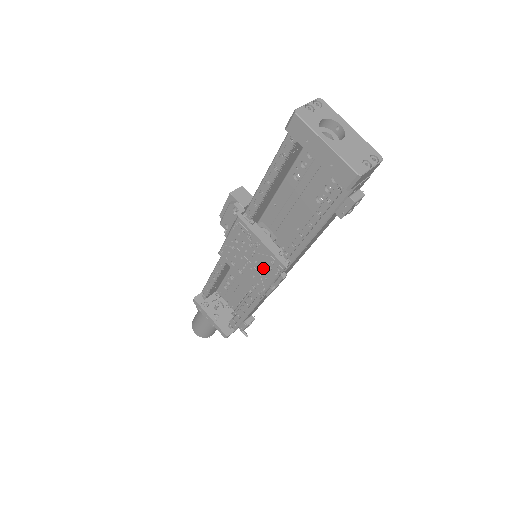
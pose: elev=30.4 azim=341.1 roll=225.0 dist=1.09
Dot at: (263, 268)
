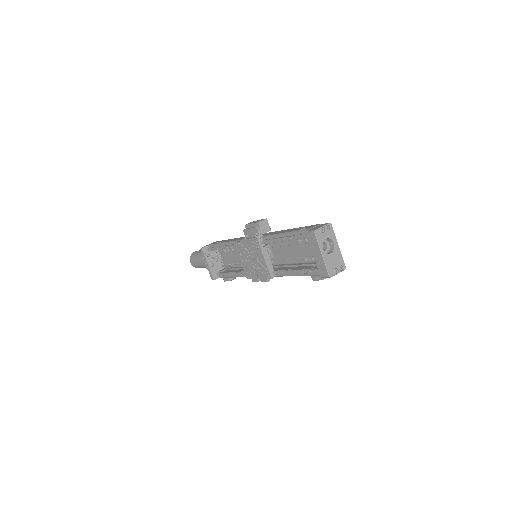
Dot at: (258, 270)
